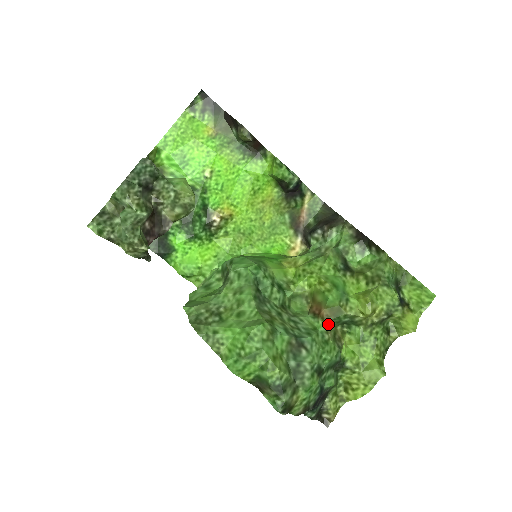
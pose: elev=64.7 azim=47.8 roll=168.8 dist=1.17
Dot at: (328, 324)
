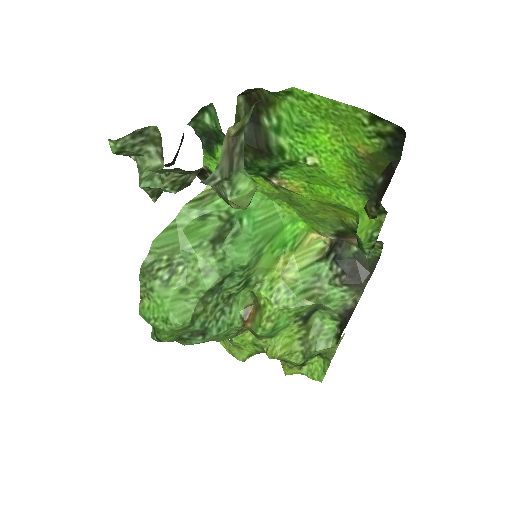
Dot at: occluded
